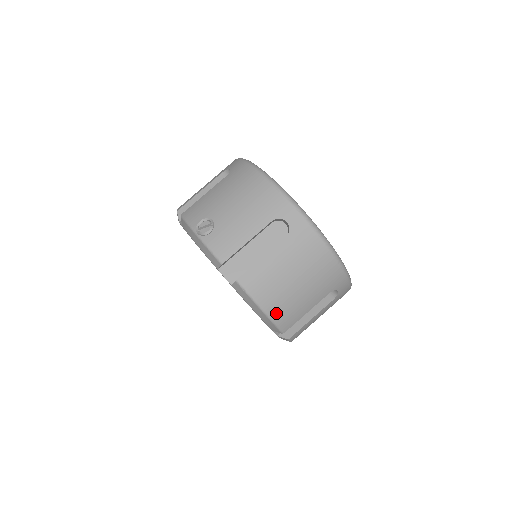
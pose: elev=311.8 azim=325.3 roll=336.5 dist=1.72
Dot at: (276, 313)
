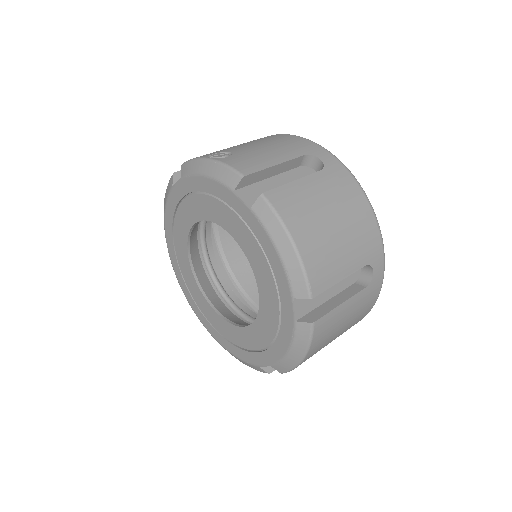
Dot at: (308, 254)
